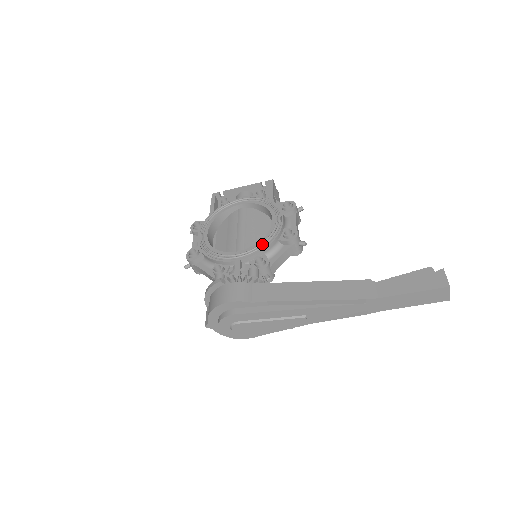
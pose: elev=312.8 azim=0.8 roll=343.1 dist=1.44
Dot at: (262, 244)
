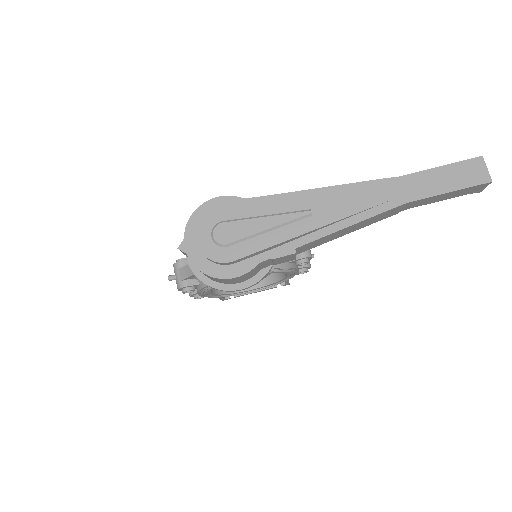
Dot at: occluded
